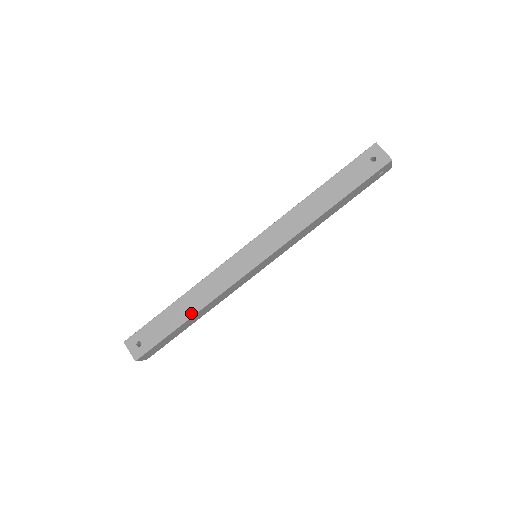
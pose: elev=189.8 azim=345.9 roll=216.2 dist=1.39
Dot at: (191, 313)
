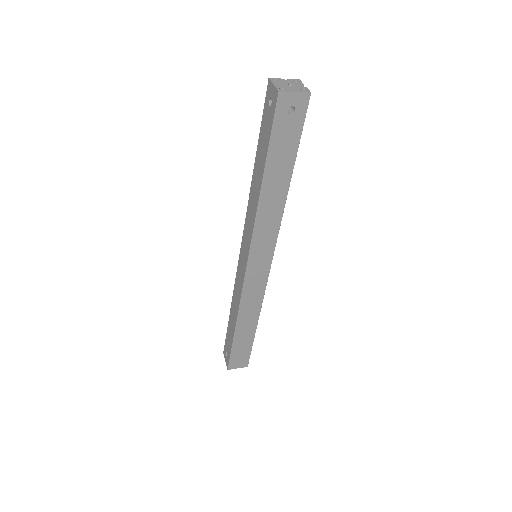
Dot at: (234, 324)
